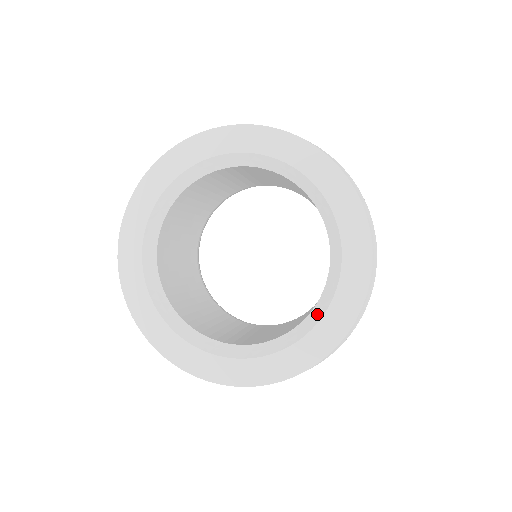
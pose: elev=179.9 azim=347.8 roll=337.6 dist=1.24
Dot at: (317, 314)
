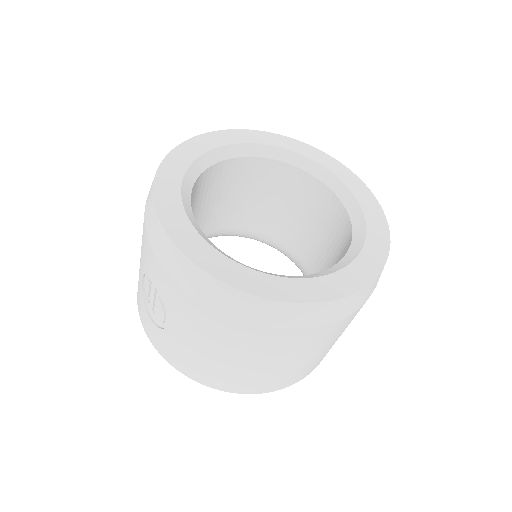
Dot at: (313, 275)
